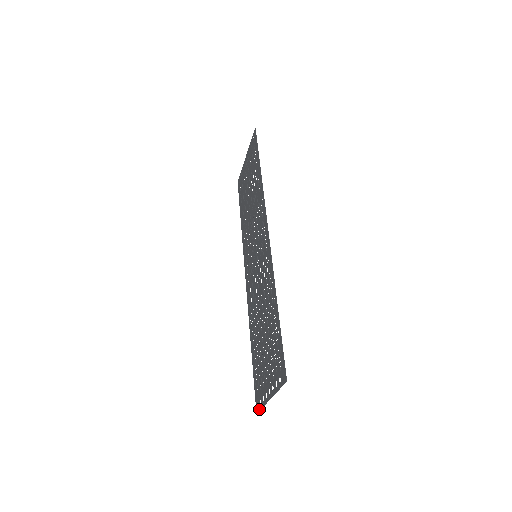
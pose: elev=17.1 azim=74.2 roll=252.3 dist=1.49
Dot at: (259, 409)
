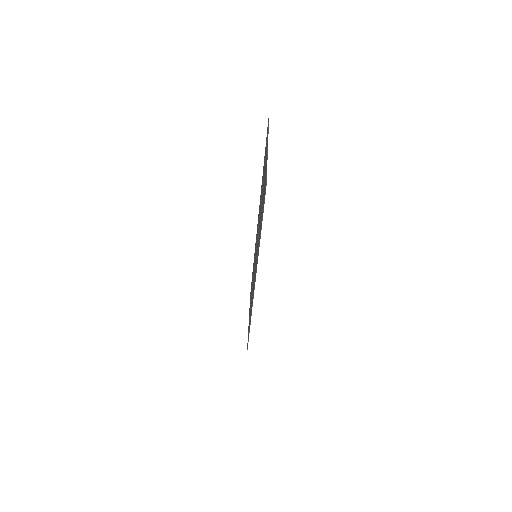
Dot at: (266, 178)
